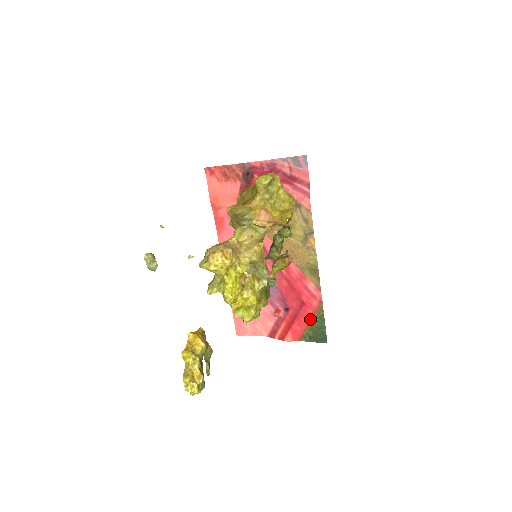
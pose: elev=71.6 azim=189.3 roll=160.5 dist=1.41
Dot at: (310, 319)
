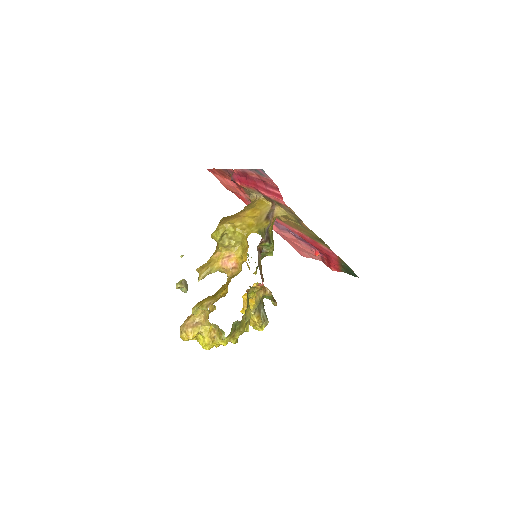
Dot at: (338, 263)
